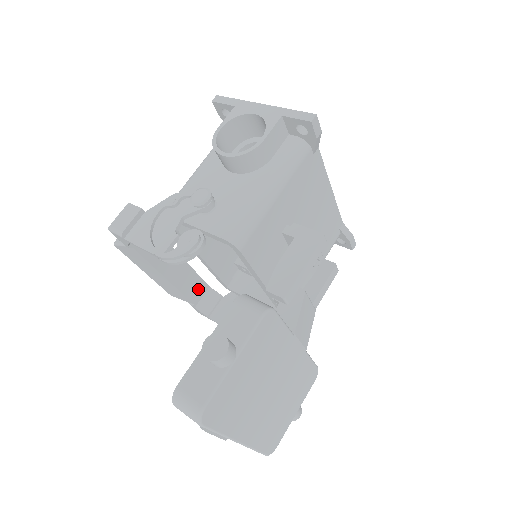
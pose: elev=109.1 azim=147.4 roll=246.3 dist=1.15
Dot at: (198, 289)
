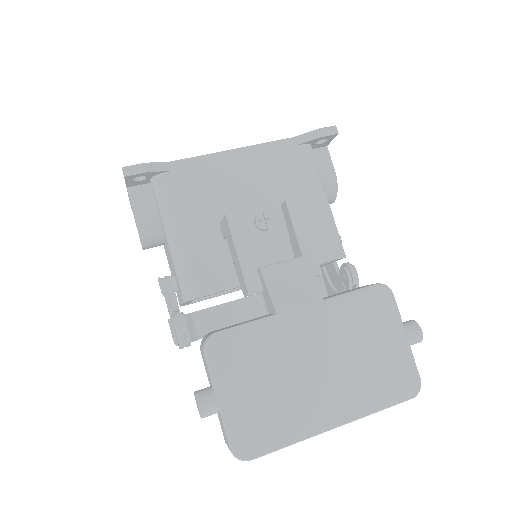
Dot at: occluded
